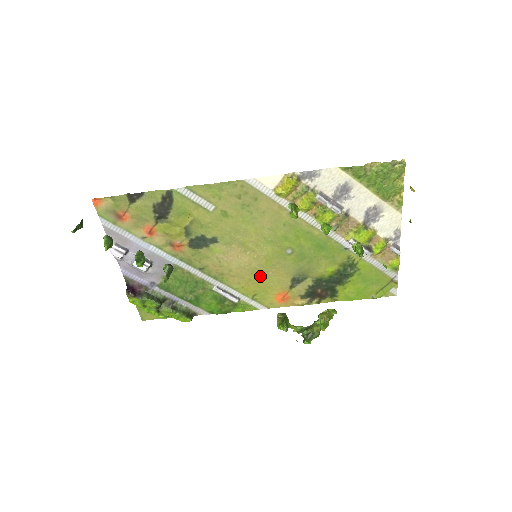
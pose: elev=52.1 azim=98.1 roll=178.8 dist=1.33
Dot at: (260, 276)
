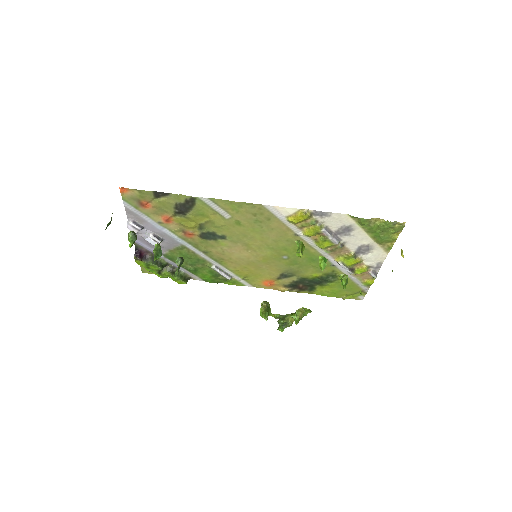
Dot at: (255, 267)
